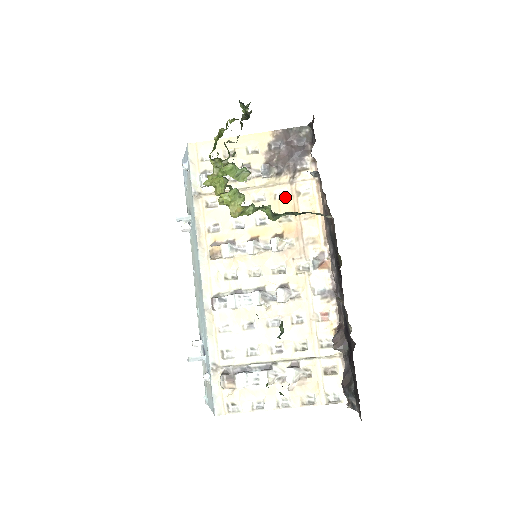
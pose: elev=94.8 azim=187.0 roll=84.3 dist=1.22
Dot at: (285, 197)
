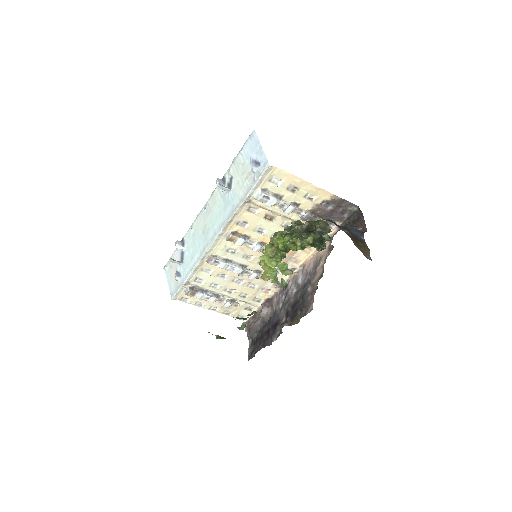
Dot at: occluded
